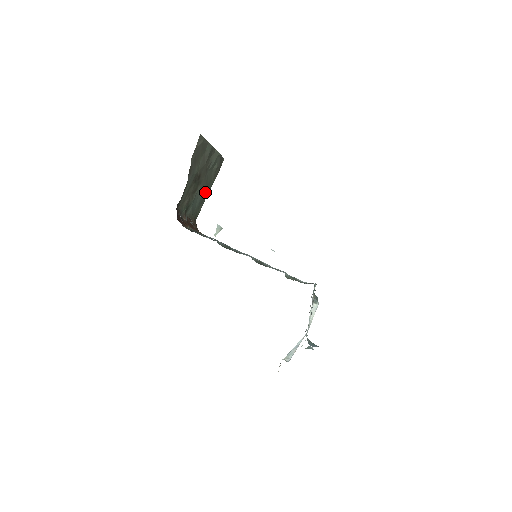
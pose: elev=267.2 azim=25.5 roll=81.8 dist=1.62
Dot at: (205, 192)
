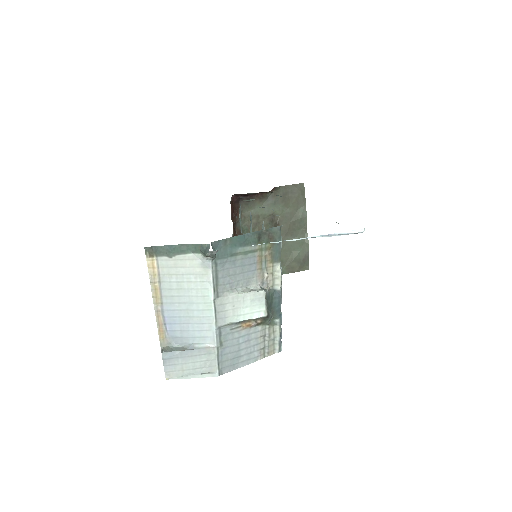
Dot at: occluded
